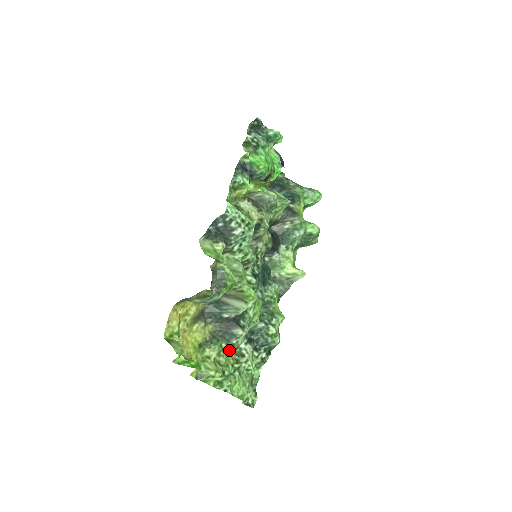
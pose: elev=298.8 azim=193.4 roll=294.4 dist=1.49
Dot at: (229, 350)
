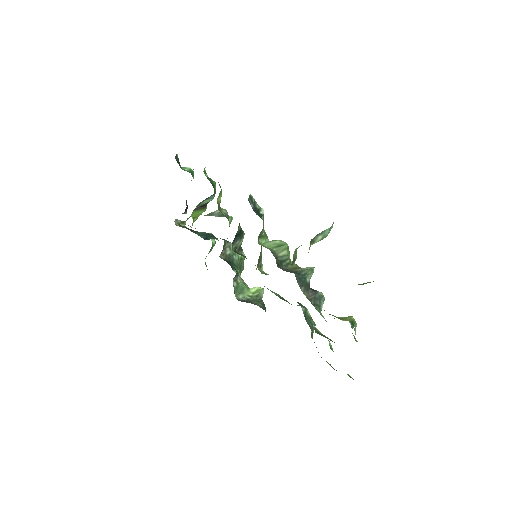
Dot at: occluded
